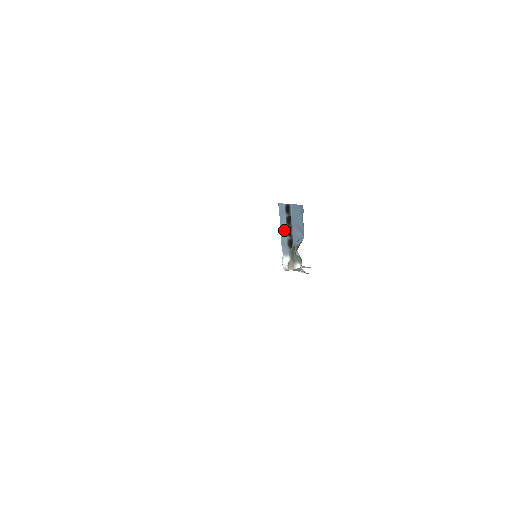
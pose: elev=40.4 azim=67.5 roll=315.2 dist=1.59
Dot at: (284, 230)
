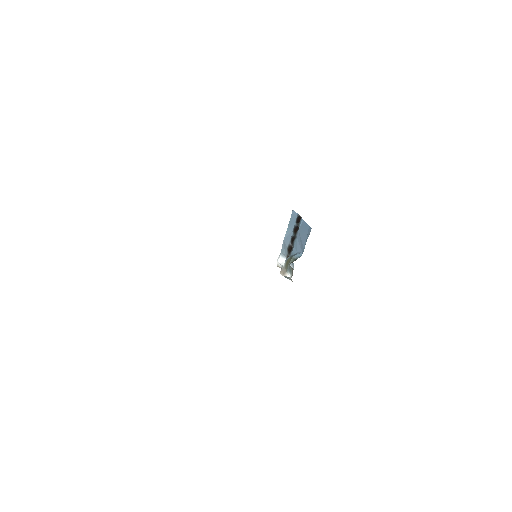
Dot at: (289, 235)
